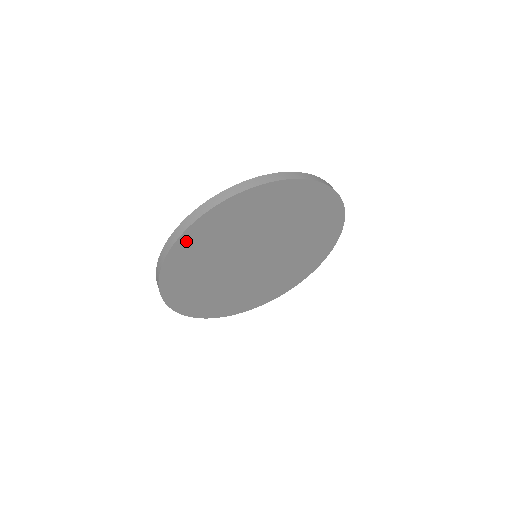
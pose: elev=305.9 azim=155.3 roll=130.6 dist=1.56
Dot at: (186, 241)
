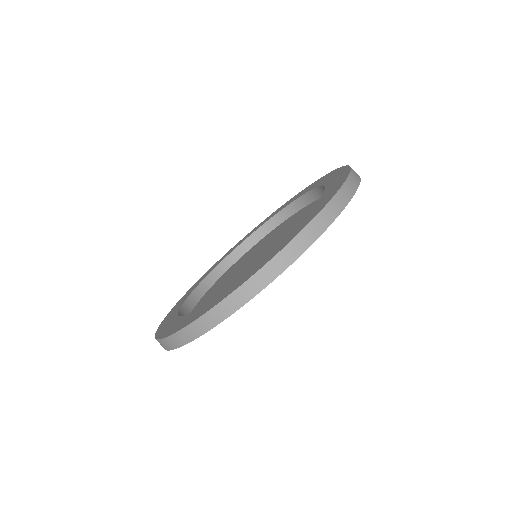
Dot at: occluded
